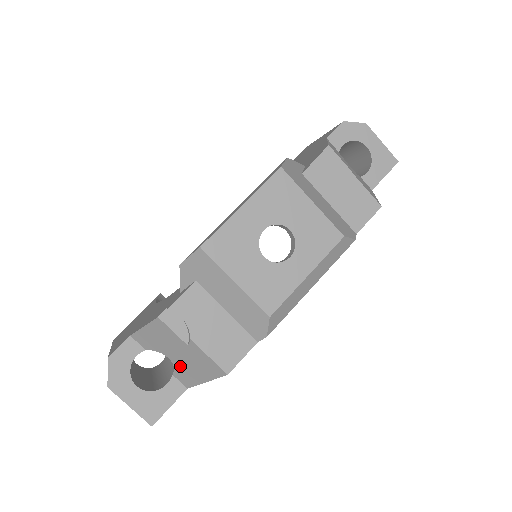
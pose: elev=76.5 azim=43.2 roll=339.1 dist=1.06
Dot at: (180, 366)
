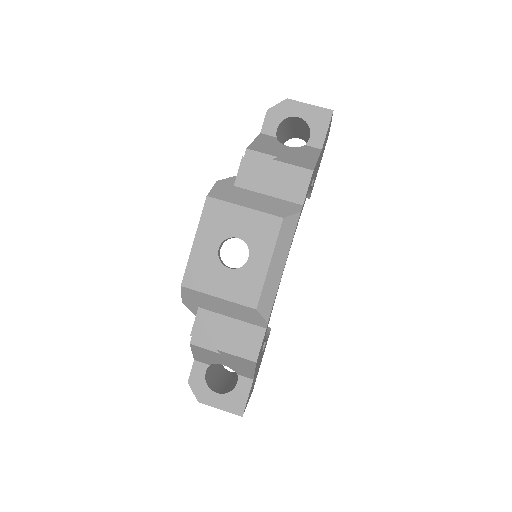
Dot at: (233, 367)
